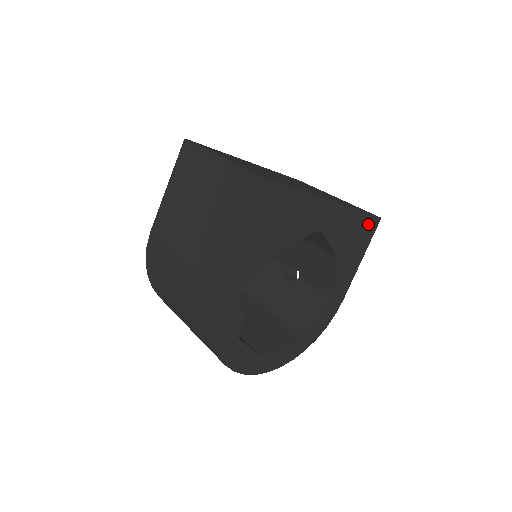
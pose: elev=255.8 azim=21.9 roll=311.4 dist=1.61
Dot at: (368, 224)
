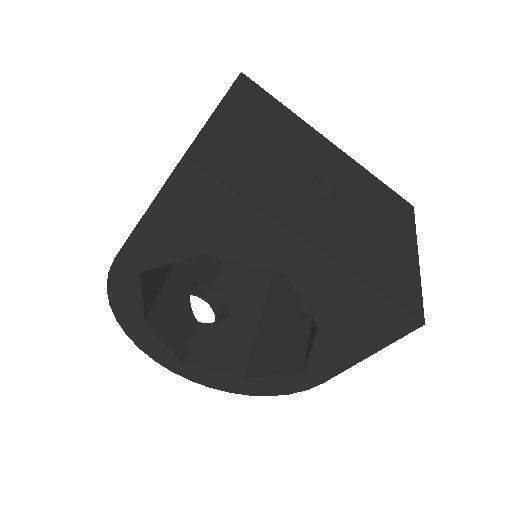
Dot at: (391, 317)
